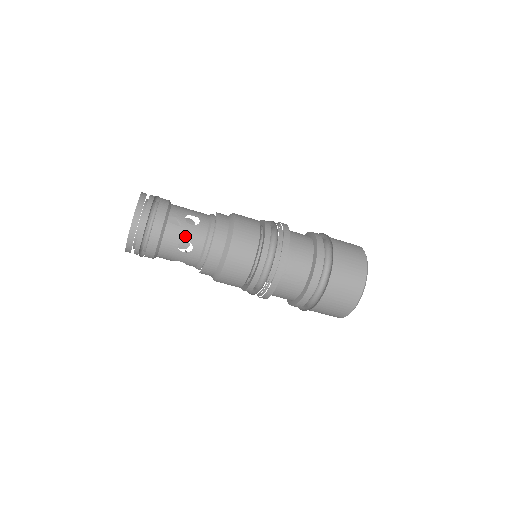
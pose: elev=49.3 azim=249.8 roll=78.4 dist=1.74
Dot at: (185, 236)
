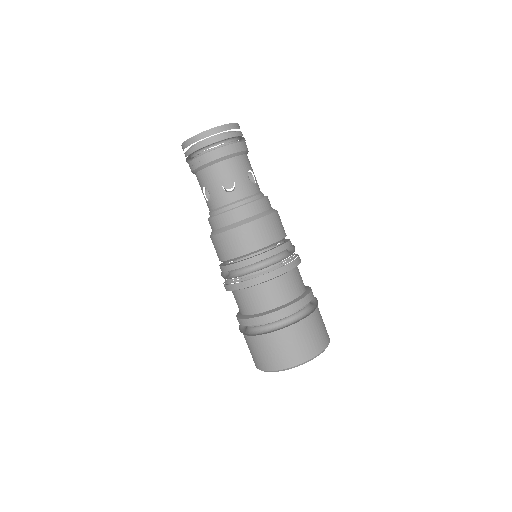
Dot at: occluded
